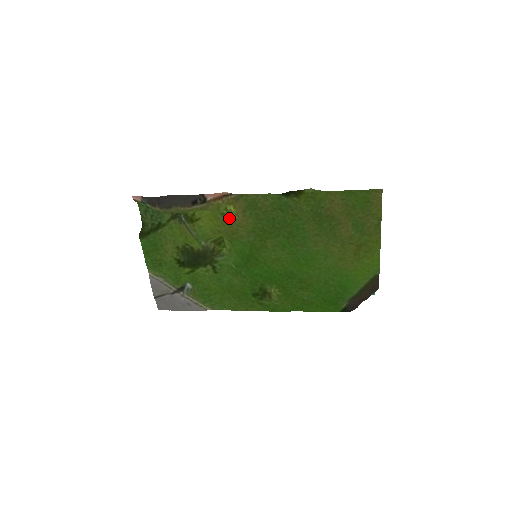
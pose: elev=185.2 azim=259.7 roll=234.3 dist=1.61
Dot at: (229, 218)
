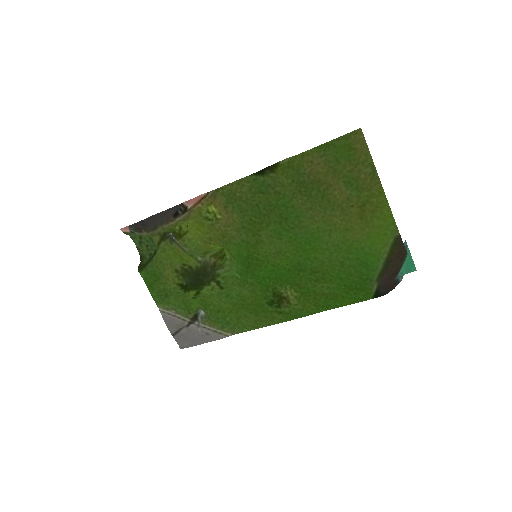
Dot at: (214, 220)
